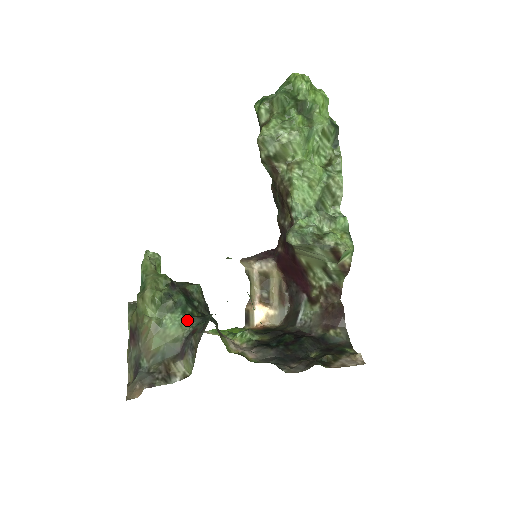
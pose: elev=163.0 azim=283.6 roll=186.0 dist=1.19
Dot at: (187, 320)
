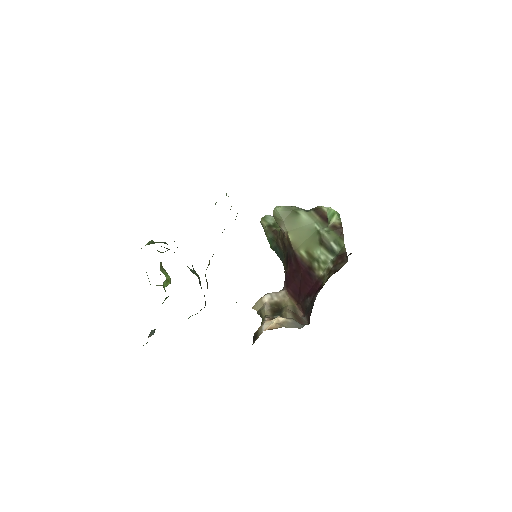
Dot at: occluded
